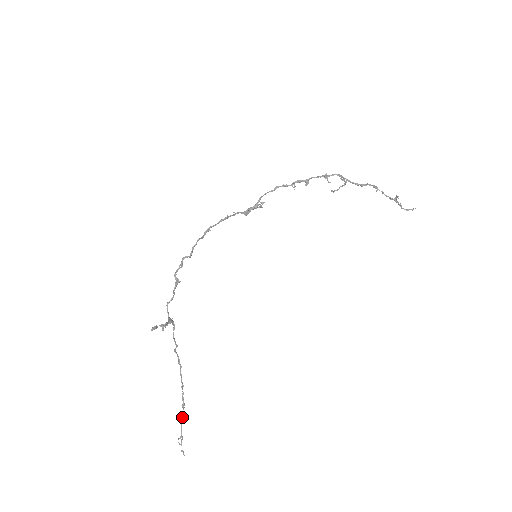
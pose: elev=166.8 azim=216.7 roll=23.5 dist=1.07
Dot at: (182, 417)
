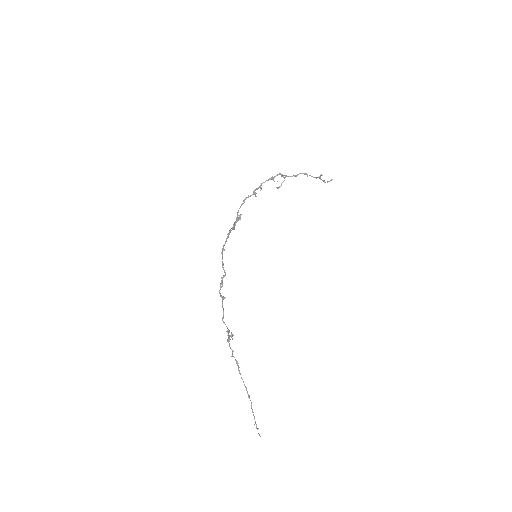
Dot at: (251, 407)
